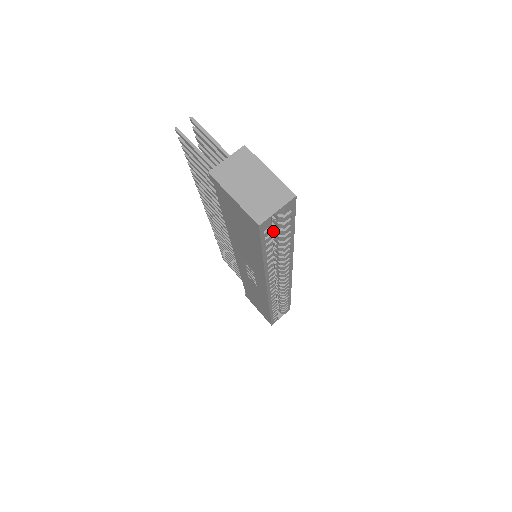
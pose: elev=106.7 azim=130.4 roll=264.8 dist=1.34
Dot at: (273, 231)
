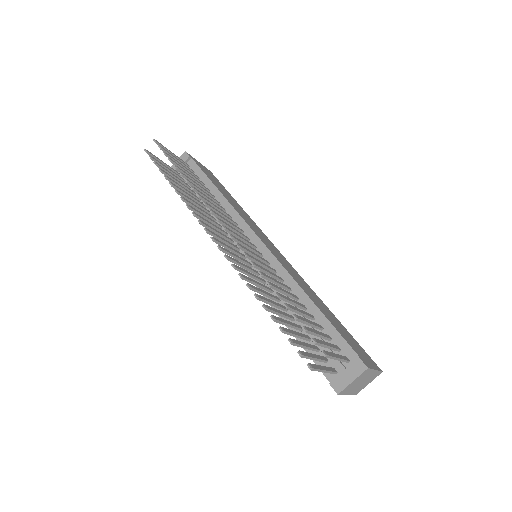
Dot at: occluded
